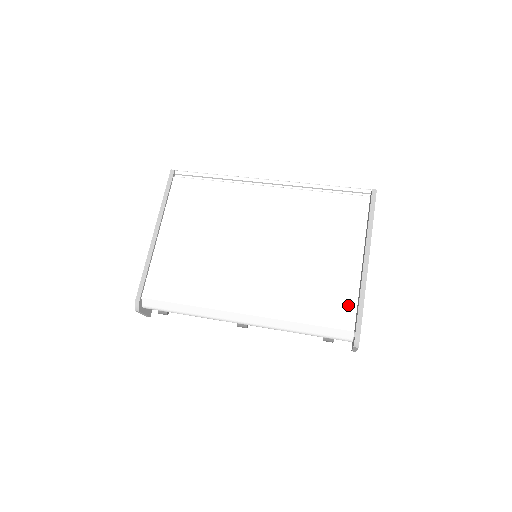
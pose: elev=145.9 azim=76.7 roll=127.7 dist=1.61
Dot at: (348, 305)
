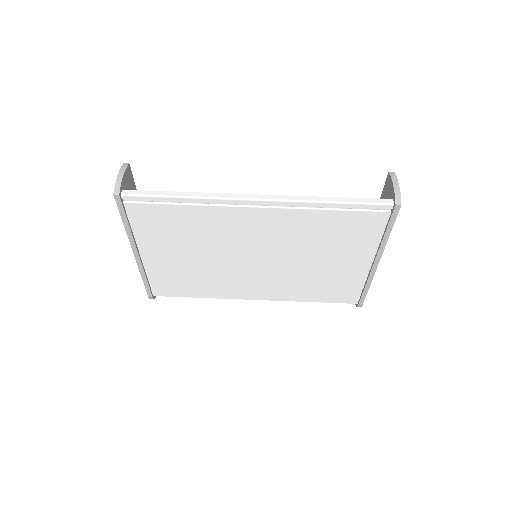
Dot at: (353, 291)
